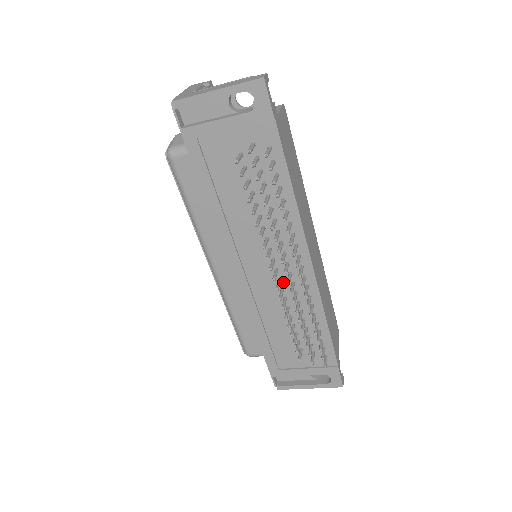
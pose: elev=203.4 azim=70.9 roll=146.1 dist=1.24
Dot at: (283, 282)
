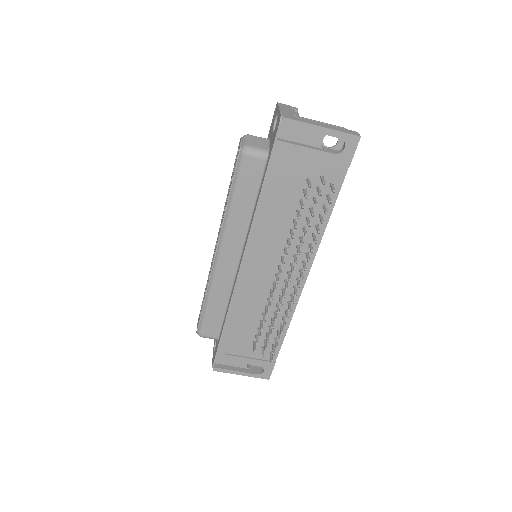
Dot at: (276, 285)
